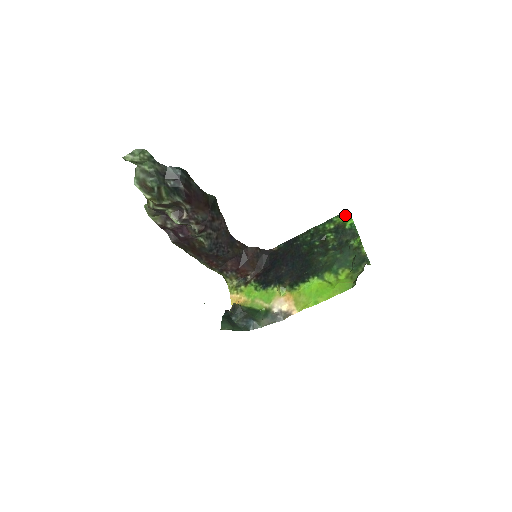
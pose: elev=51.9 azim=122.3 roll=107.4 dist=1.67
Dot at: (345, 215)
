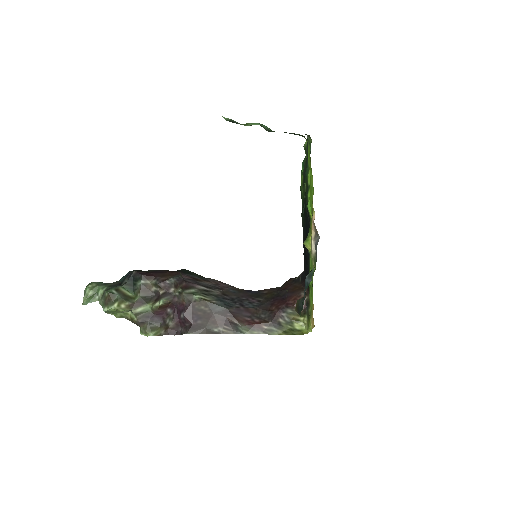
Dot at: (301, 177)
